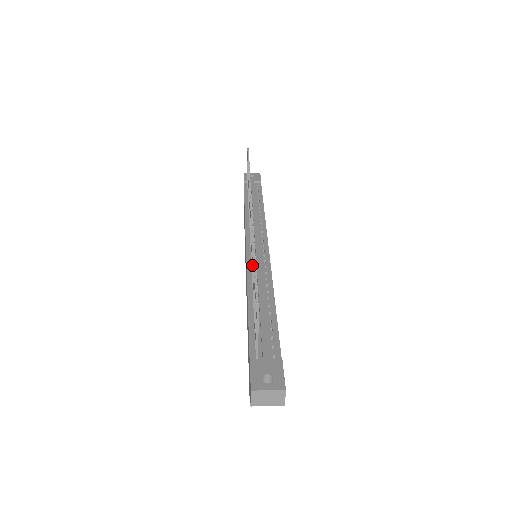
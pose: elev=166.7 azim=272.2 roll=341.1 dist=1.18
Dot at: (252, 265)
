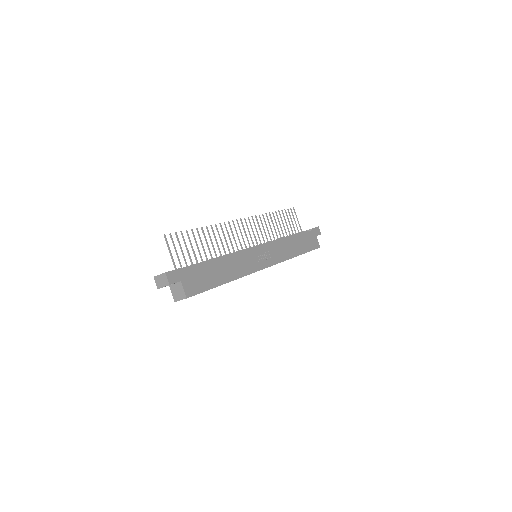
Dot at: occluded
